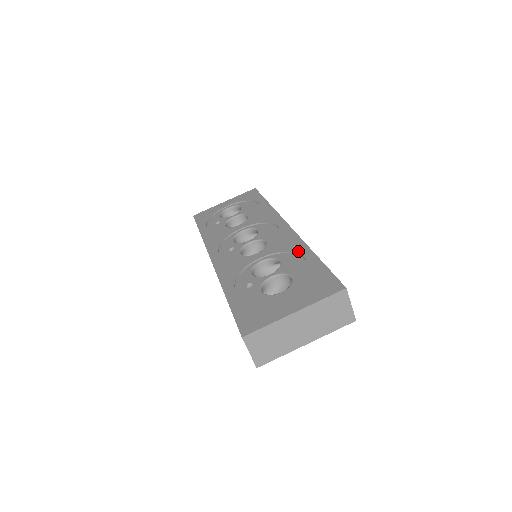
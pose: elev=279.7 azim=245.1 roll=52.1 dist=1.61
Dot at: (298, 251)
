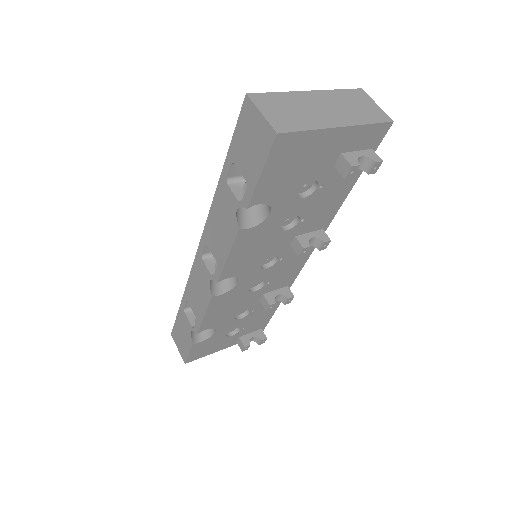
Dot at: occluded
